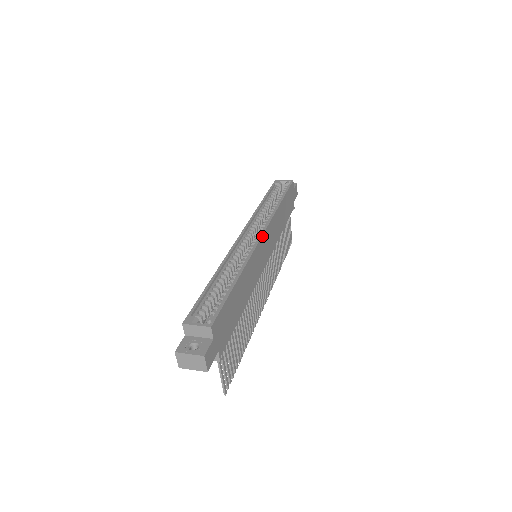
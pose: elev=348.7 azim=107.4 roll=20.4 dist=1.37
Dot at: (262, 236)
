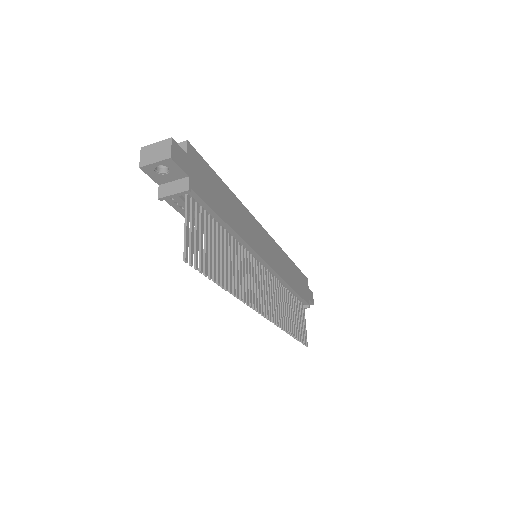
Dot at: (263, 229)
